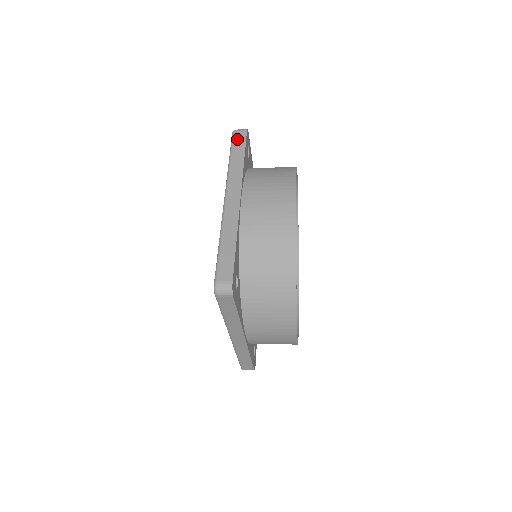
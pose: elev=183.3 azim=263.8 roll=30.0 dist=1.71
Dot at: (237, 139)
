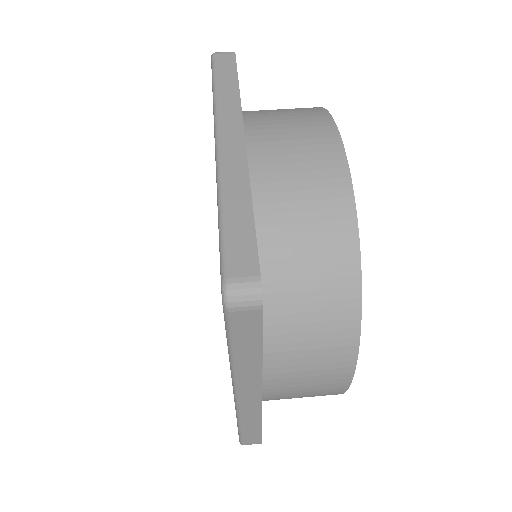
Dot at: (240, 326)
